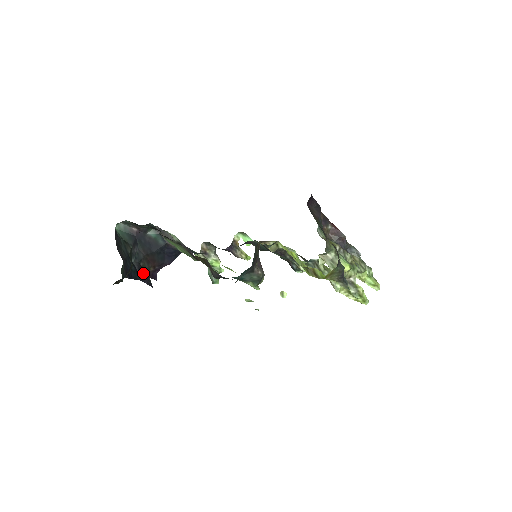
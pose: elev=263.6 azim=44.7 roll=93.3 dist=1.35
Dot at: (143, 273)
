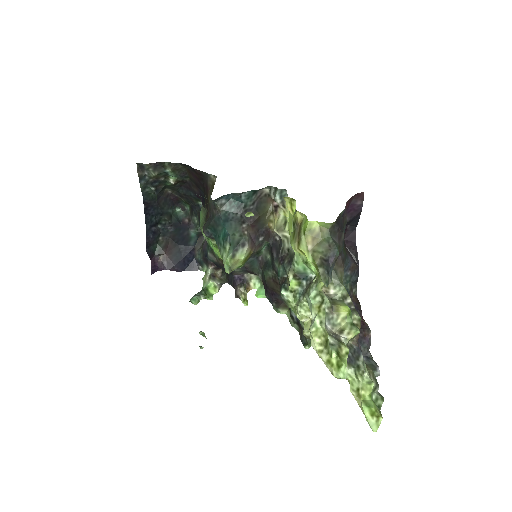
Dot at: (154, 238)
